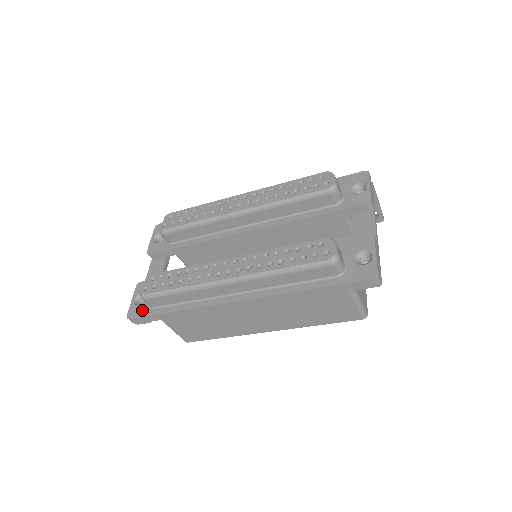
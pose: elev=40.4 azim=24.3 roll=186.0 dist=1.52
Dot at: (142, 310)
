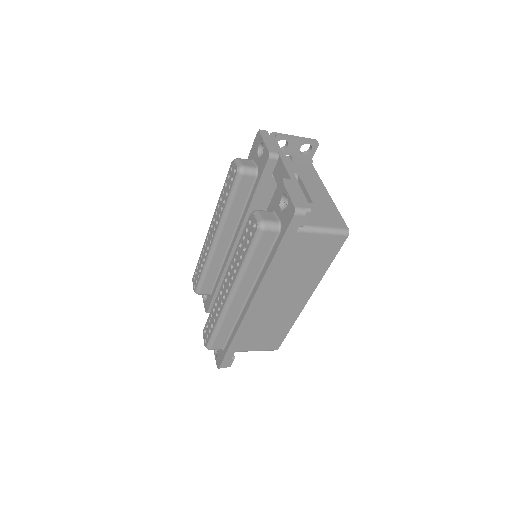
Dot at: (220, 356)
